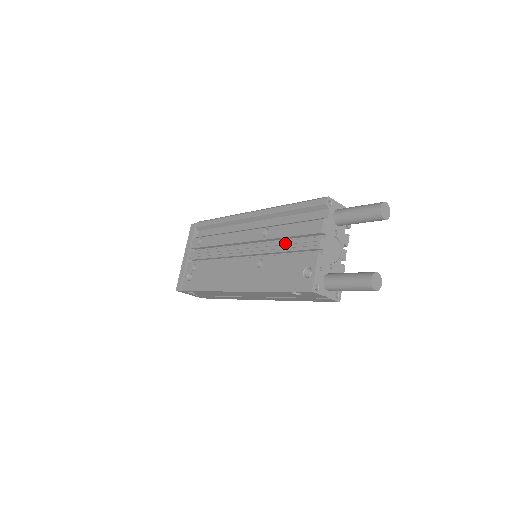
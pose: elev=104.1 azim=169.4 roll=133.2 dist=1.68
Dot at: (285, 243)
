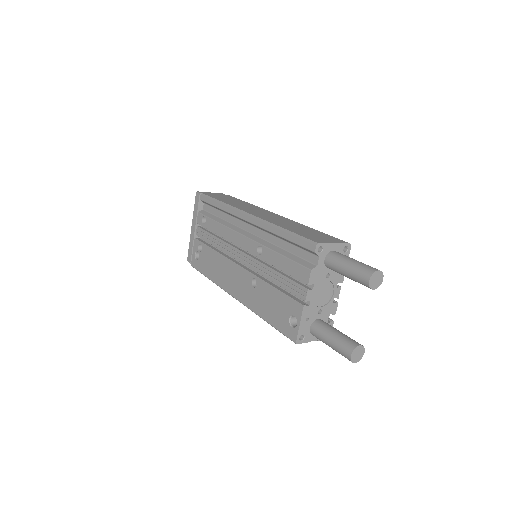
Dot at: (276, 274)
